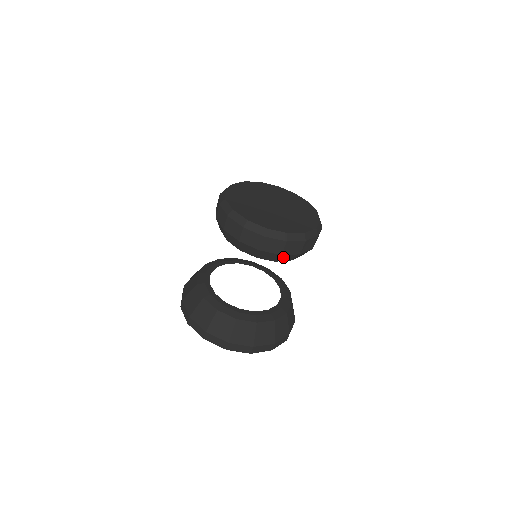
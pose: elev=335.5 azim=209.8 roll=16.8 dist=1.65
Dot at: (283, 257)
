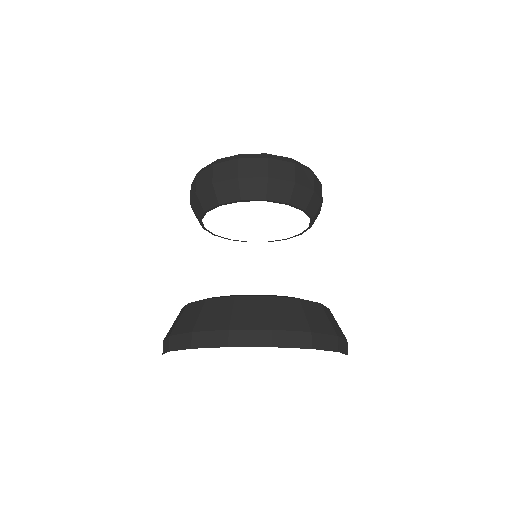
Dot at: (221, 190)
